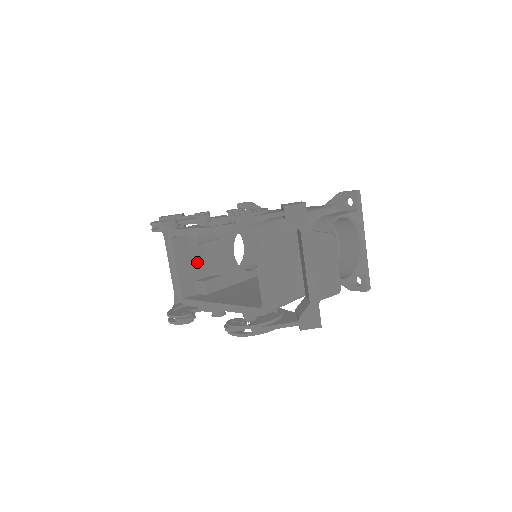
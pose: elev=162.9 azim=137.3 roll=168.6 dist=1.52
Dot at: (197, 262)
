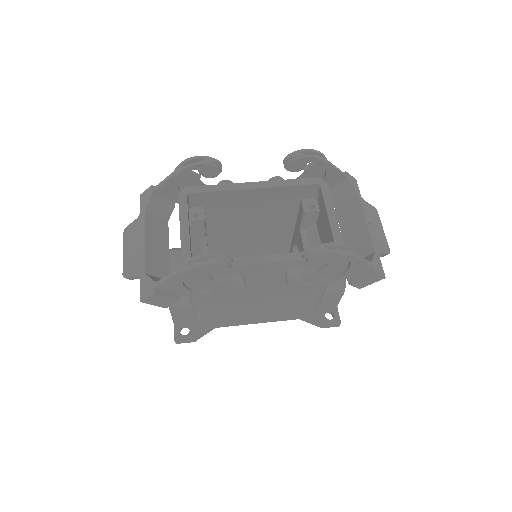
Dot at: occluded
